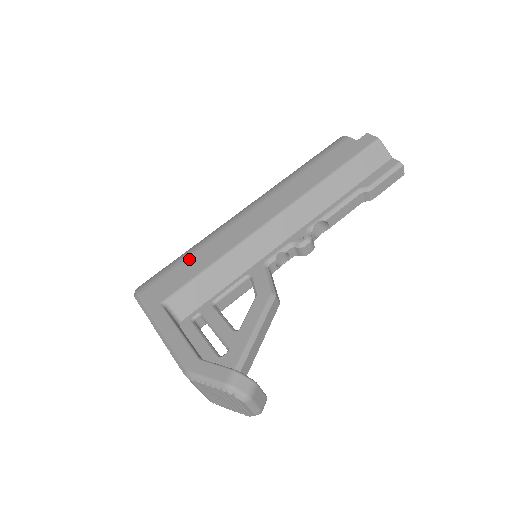
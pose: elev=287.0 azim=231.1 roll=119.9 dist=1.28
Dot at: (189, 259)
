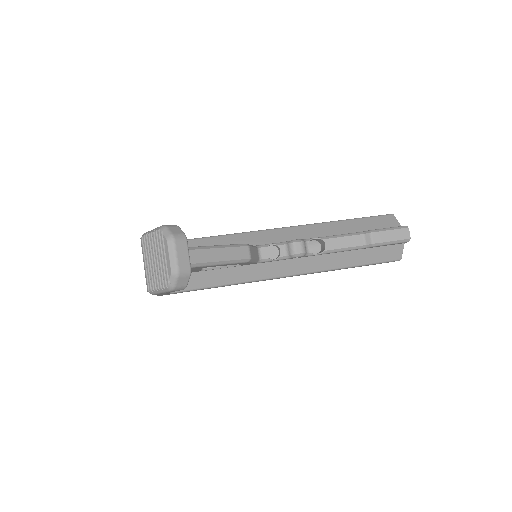
Dot at: occluded
